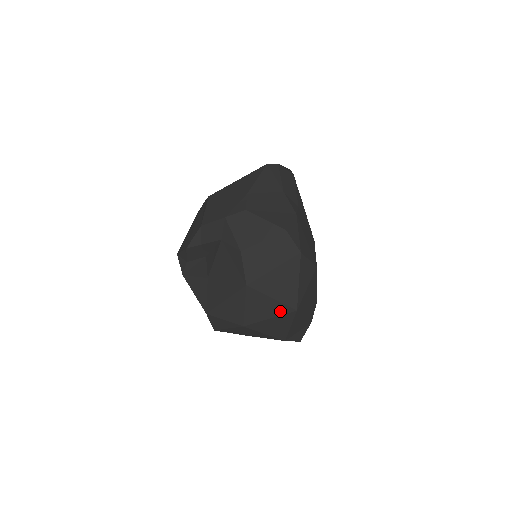
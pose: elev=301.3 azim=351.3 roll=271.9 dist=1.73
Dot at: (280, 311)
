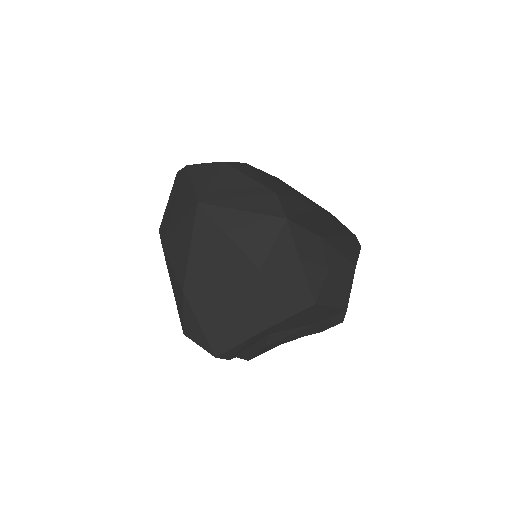
Dot at: (190, 226)
